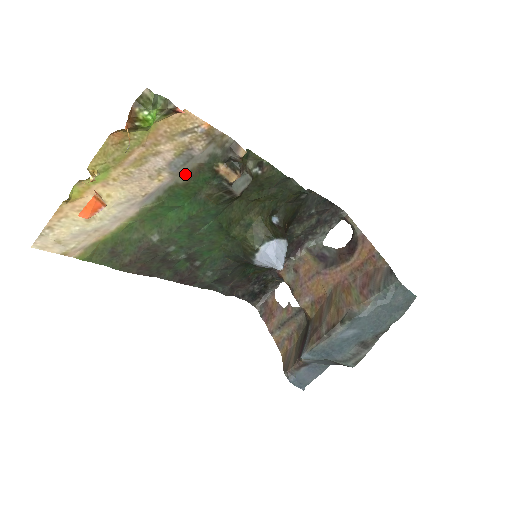
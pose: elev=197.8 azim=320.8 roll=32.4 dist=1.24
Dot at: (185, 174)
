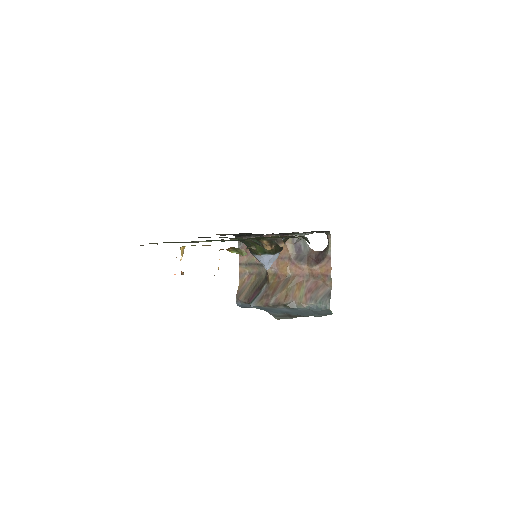
Dot at: occluded
